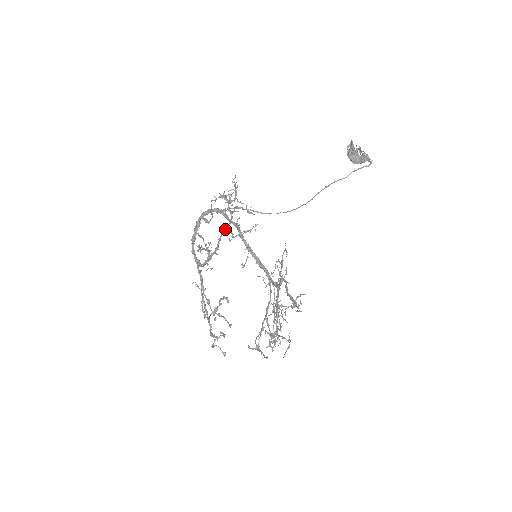
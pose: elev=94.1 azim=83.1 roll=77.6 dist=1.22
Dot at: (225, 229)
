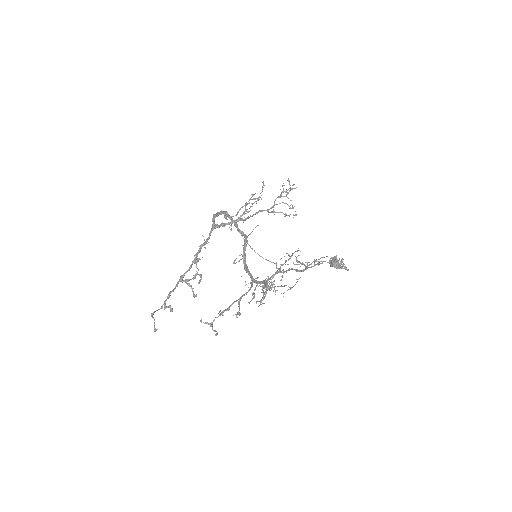
Dot at: (264, 210)
